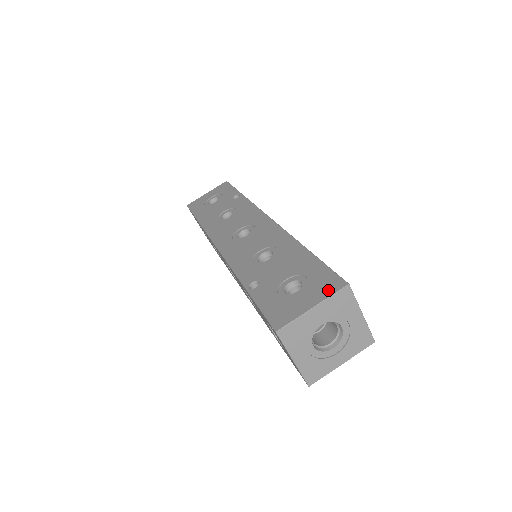
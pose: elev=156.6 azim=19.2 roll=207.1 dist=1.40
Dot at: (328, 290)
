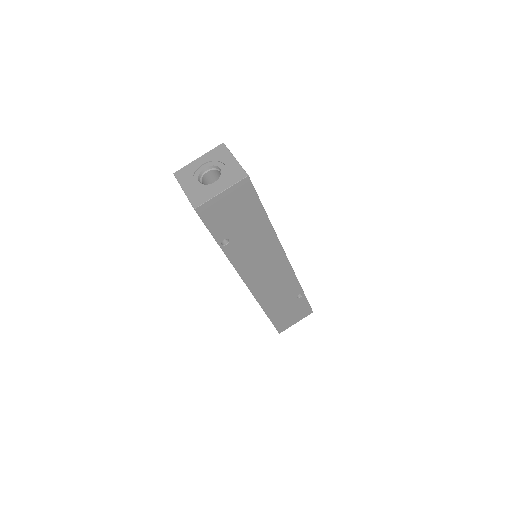
Dot at: occluded
